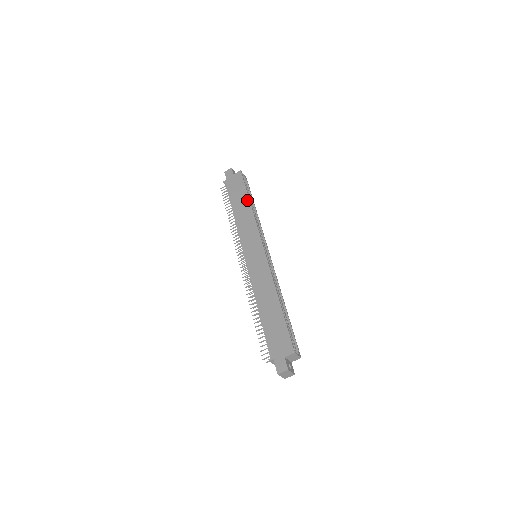
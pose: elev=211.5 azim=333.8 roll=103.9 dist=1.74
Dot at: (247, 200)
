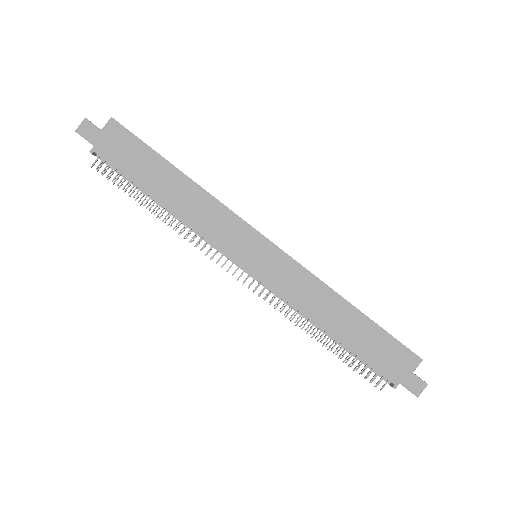
Dot at: (174, 171)
